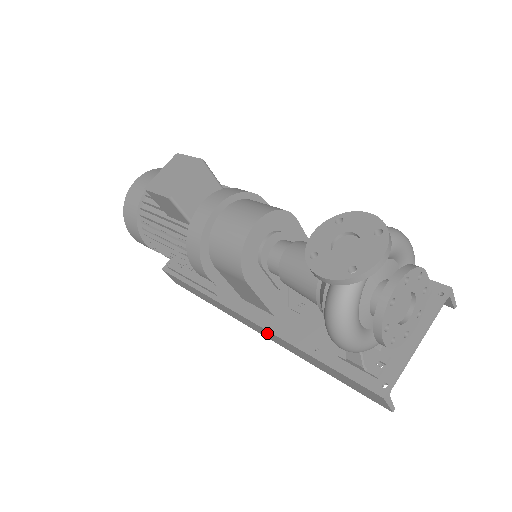
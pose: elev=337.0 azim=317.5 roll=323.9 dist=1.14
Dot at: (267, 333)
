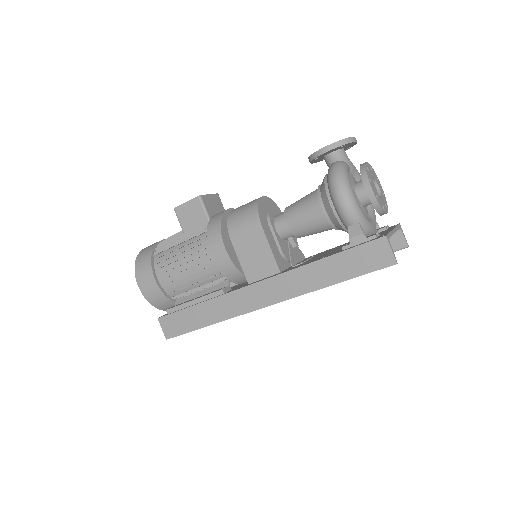
Dot at: (277, 285)
